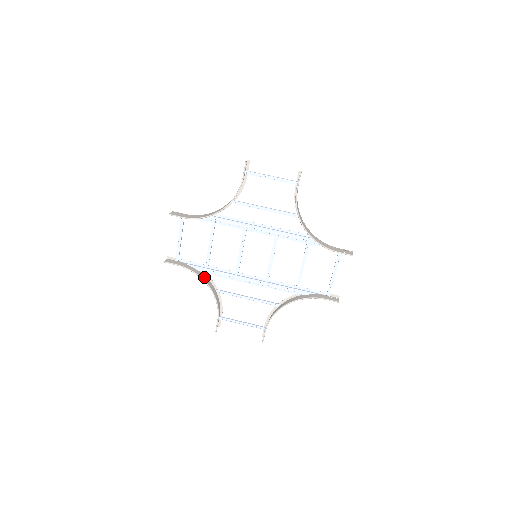
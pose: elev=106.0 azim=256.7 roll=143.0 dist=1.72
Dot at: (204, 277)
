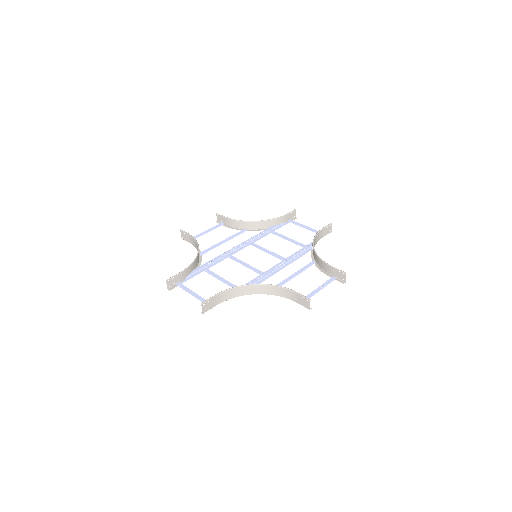
Dot at: (245, 292)
